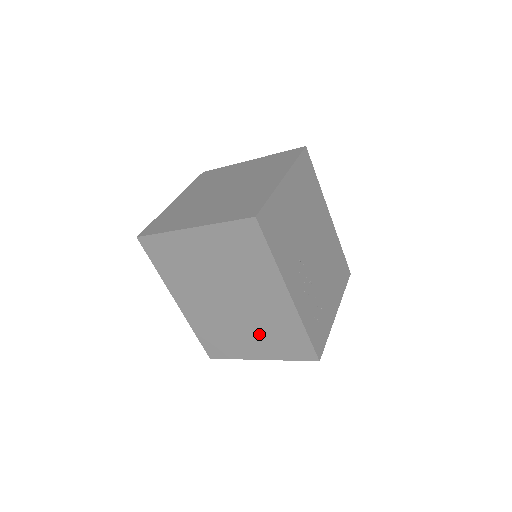
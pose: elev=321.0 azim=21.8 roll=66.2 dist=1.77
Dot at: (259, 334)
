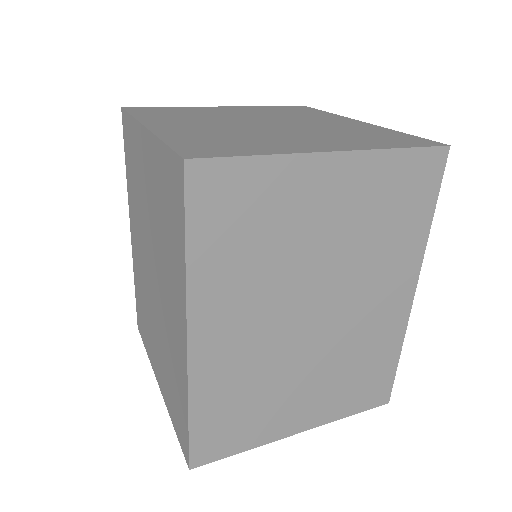
Dot at: (327, 378)
